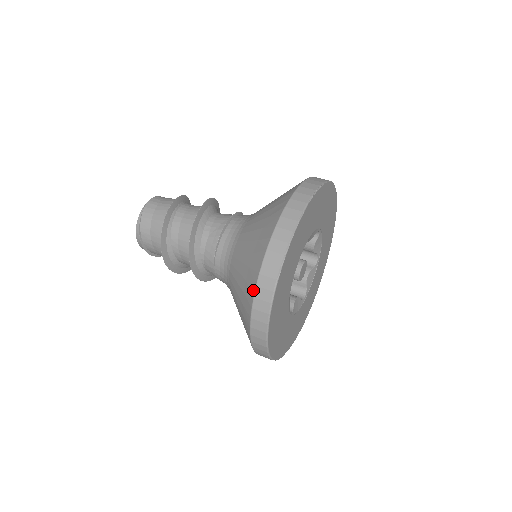
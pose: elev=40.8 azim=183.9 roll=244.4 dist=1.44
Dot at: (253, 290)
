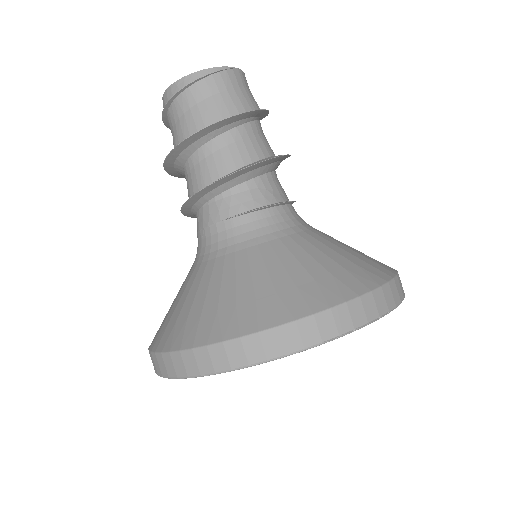
Dot at: (284, 319)
